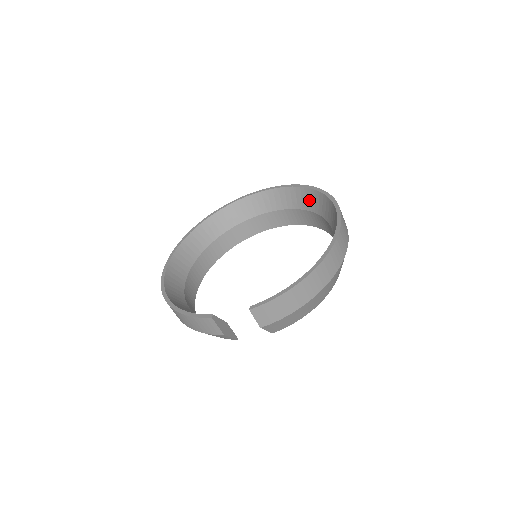
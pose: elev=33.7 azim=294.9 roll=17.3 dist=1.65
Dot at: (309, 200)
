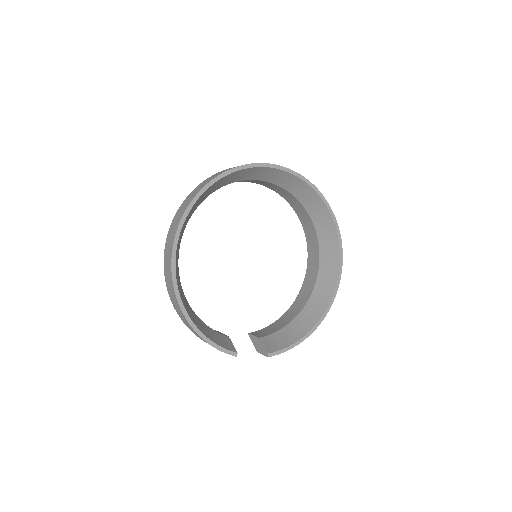
Dot at: (316, 208)
